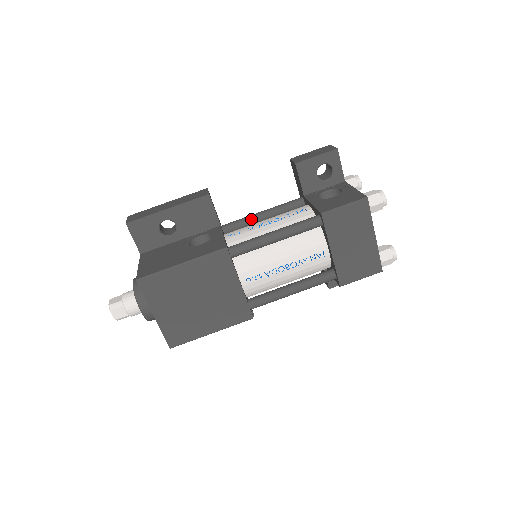
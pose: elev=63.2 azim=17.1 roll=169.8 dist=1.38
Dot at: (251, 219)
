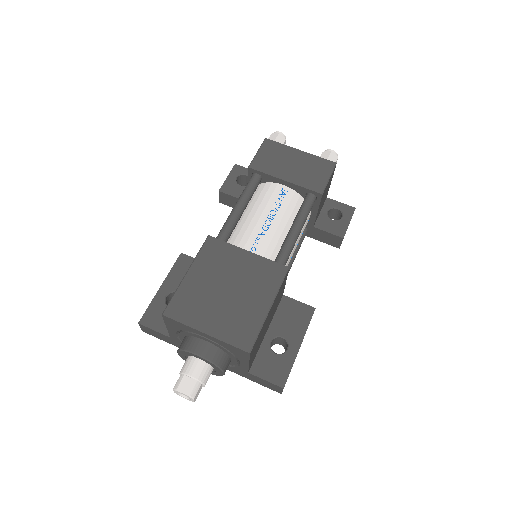
Dot at: occluded
